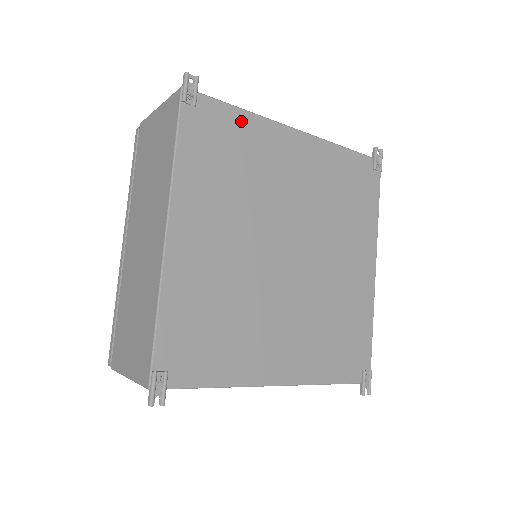
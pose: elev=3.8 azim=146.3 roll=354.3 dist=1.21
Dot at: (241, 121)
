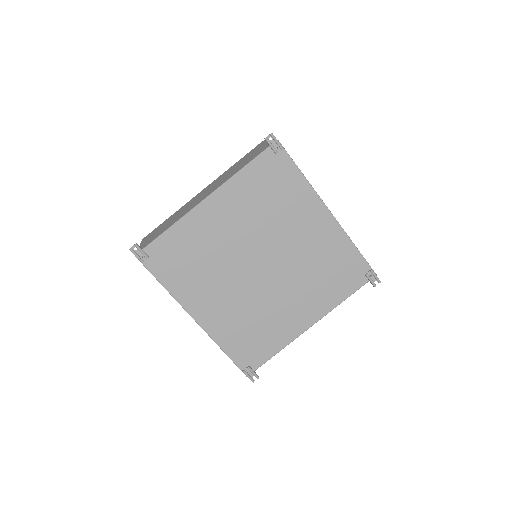
Dot at: (174, 235)
